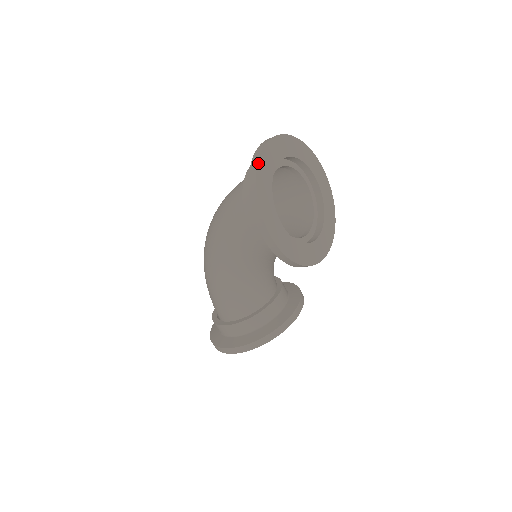
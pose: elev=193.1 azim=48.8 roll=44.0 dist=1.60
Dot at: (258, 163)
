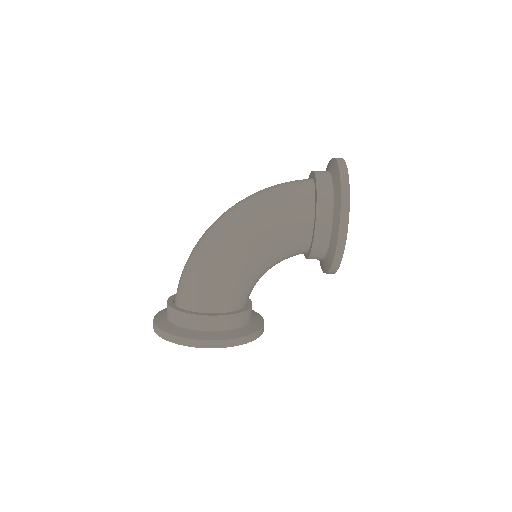
Dot at: occluded
